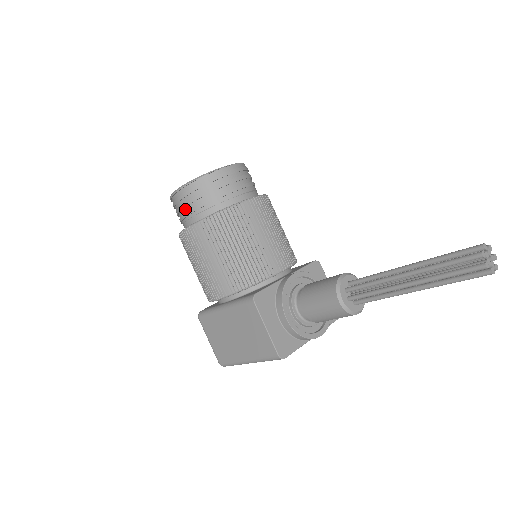
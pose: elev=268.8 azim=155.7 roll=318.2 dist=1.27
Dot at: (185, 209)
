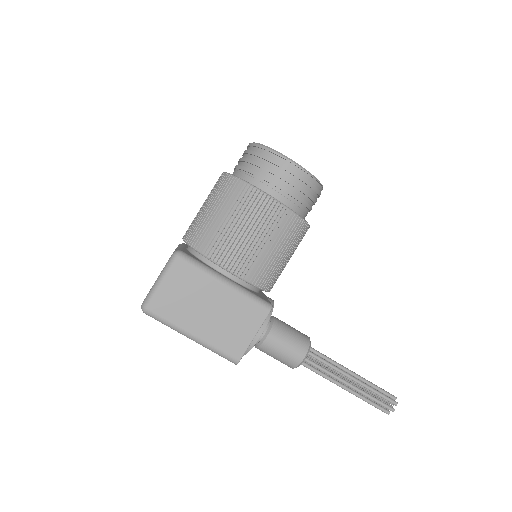
Dot at: (285, 183)
